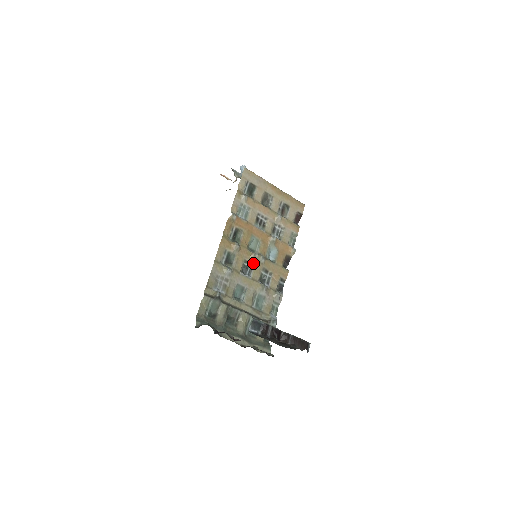
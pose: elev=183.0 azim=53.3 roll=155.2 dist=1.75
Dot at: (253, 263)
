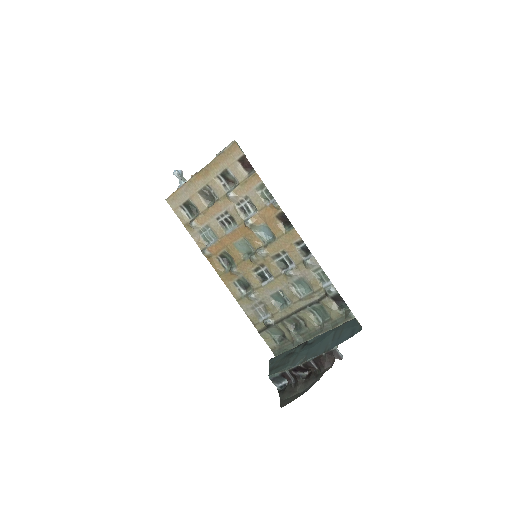
Dot at: (261, 264)
